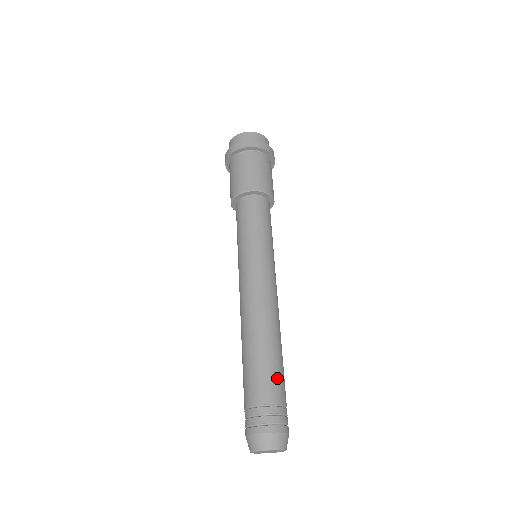
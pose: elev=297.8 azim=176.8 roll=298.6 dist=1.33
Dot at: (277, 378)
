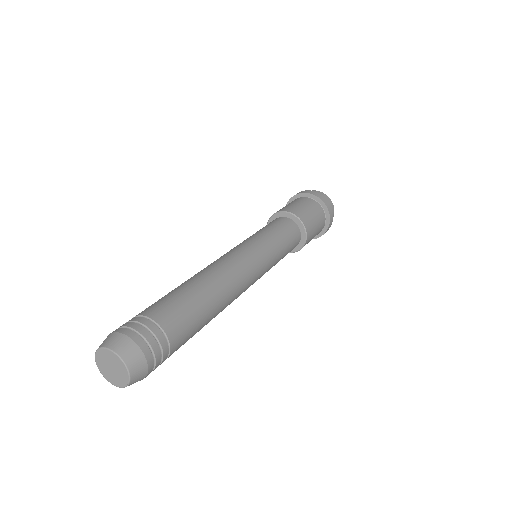
Dot at: (190, 331)
